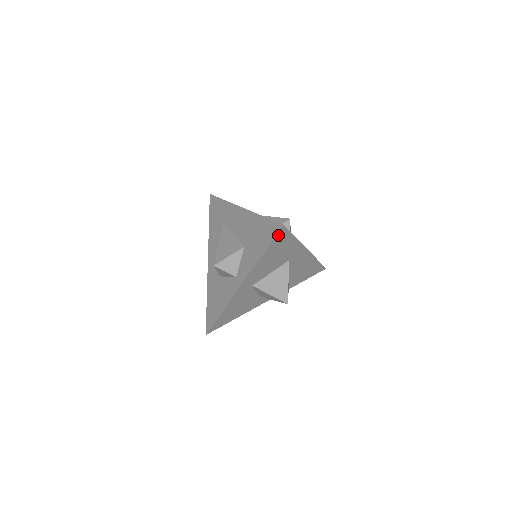
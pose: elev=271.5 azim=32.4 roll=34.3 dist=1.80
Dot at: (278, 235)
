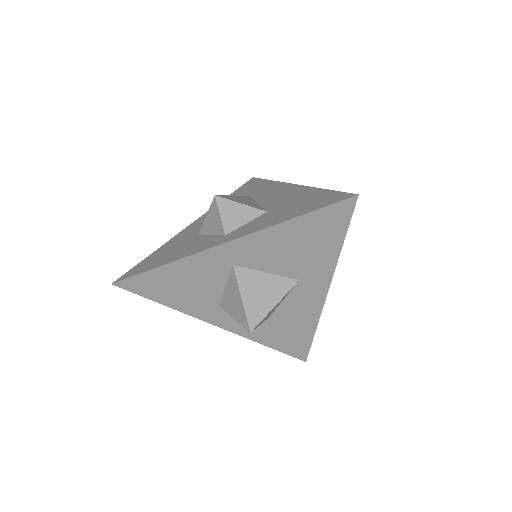
Dot at: (337, 206)
